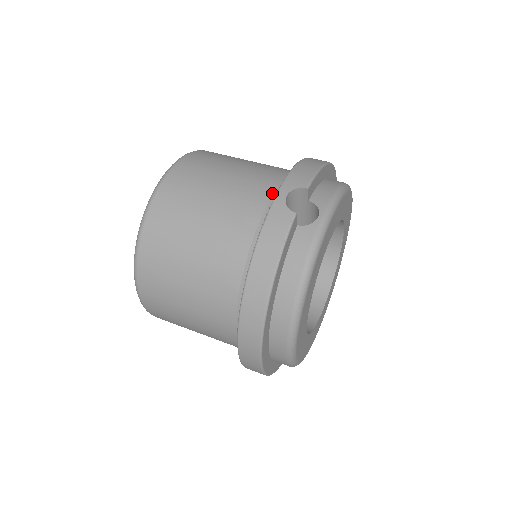
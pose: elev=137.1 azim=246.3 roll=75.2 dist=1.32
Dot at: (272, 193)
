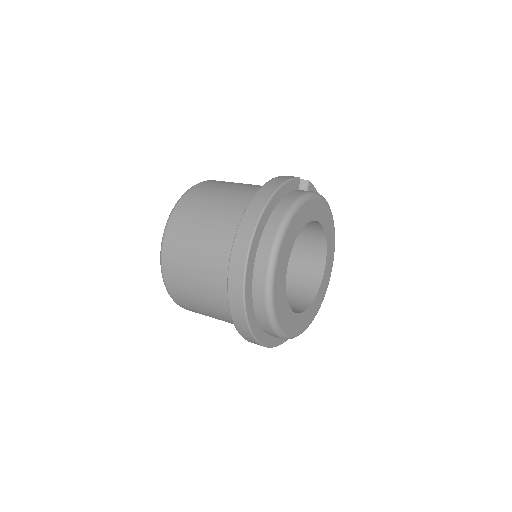
Dot at: occluded
